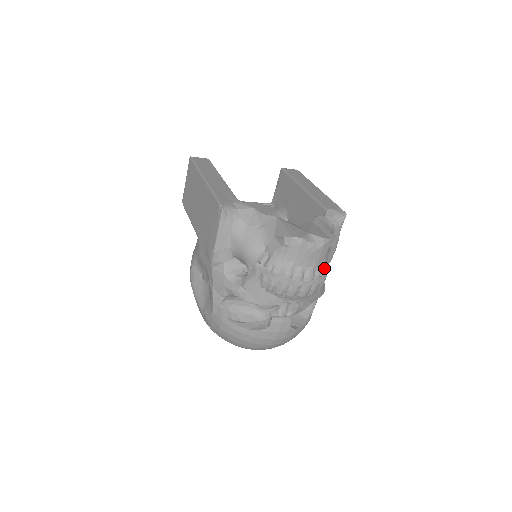
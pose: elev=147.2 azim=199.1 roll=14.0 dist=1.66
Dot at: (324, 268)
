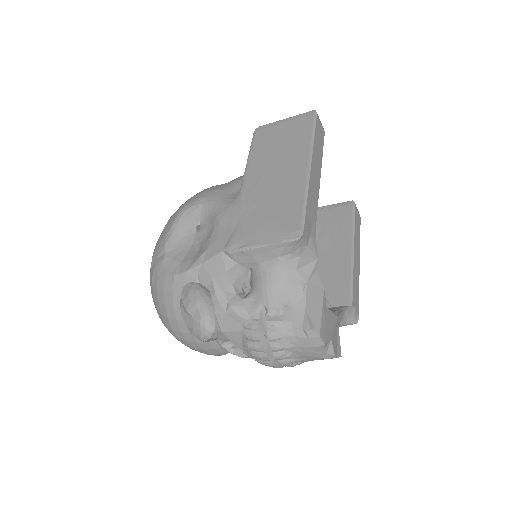
Dot at: (301, 363)
